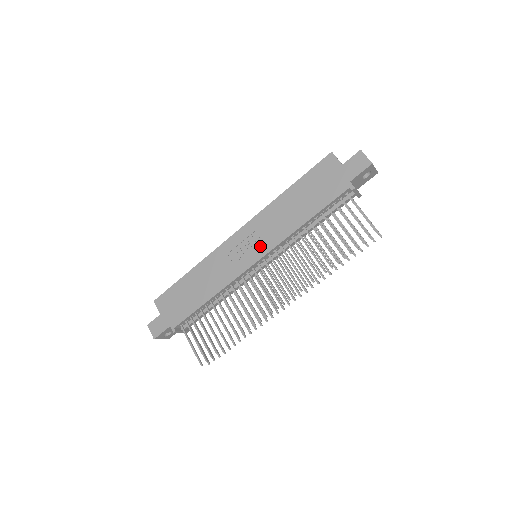
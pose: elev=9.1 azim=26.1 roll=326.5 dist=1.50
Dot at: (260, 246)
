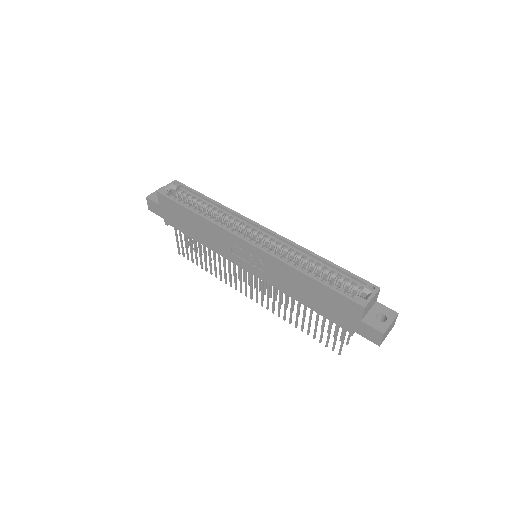
Dot at: (258, 270)
